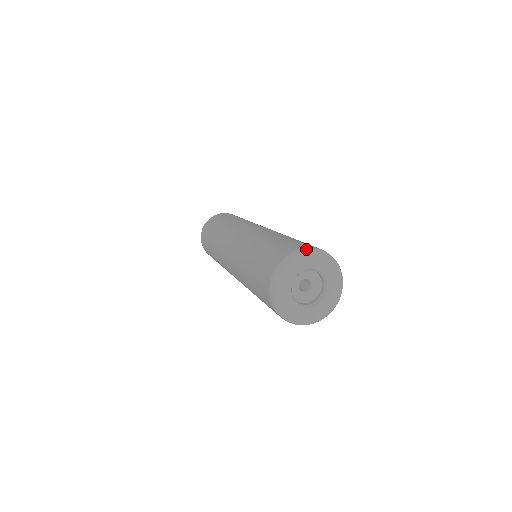
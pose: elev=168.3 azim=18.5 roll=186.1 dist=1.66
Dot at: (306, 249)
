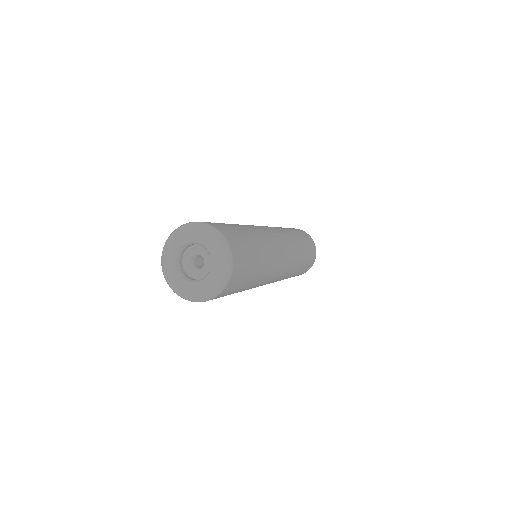
Dot at: (215, 229)
